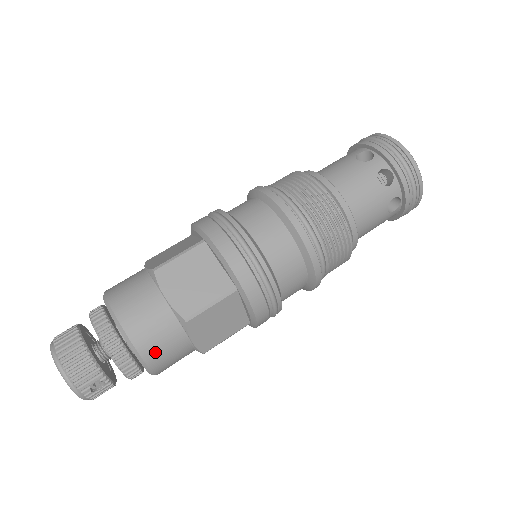
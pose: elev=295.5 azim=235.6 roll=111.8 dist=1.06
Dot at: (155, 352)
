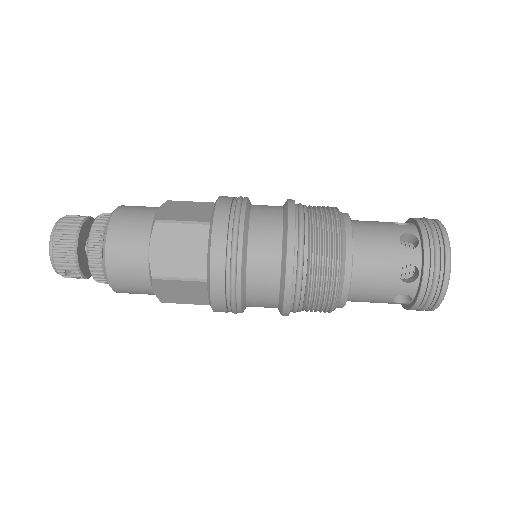
Dot at: (120, 281)
